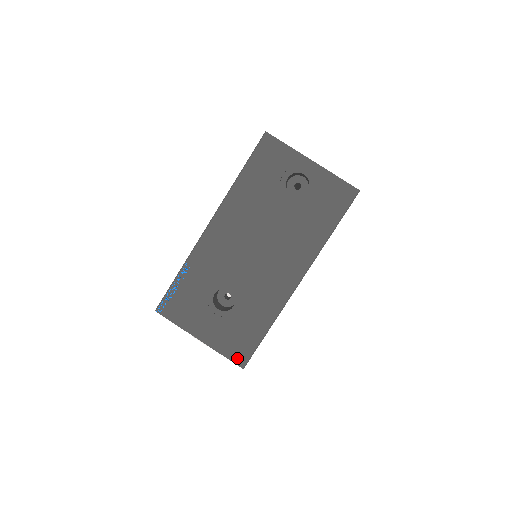
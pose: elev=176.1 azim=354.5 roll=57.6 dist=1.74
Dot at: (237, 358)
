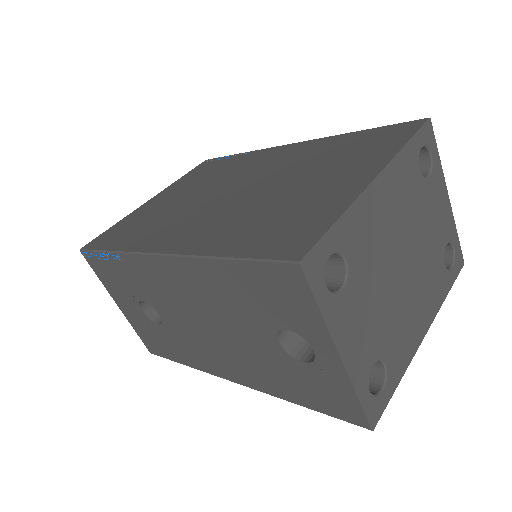
Dot at: (148, 345)
